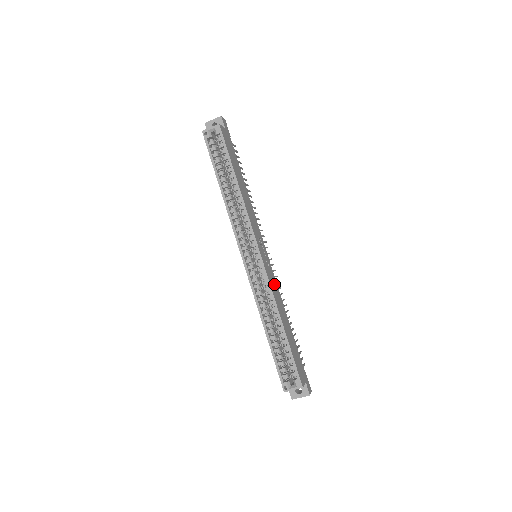
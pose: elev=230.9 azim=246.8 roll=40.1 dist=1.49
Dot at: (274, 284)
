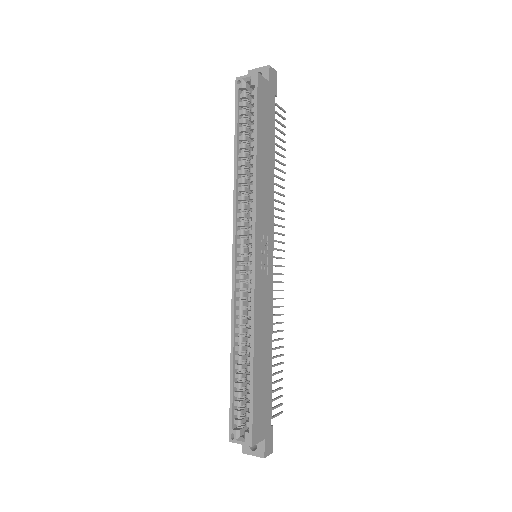
Dot at: (265, 299)
